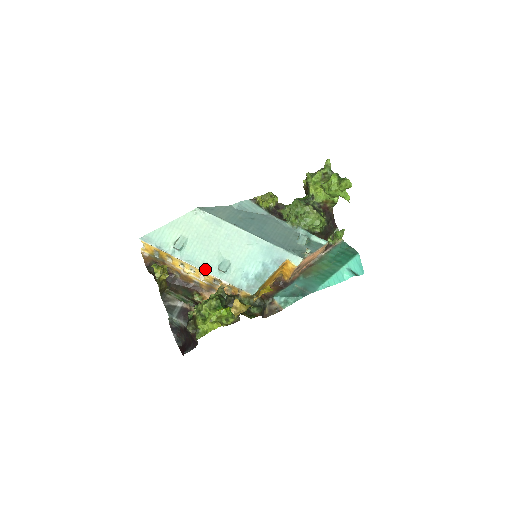
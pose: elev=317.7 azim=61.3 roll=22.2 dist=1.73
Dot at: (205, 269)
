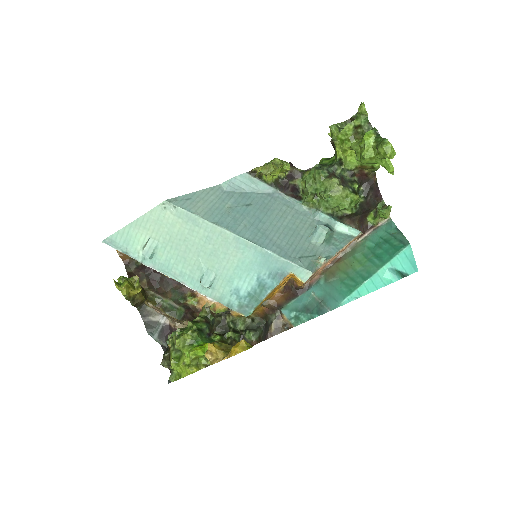
Dot at: (184, 282)
